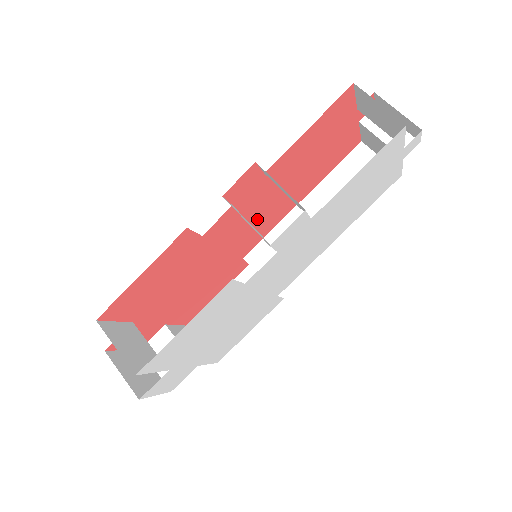
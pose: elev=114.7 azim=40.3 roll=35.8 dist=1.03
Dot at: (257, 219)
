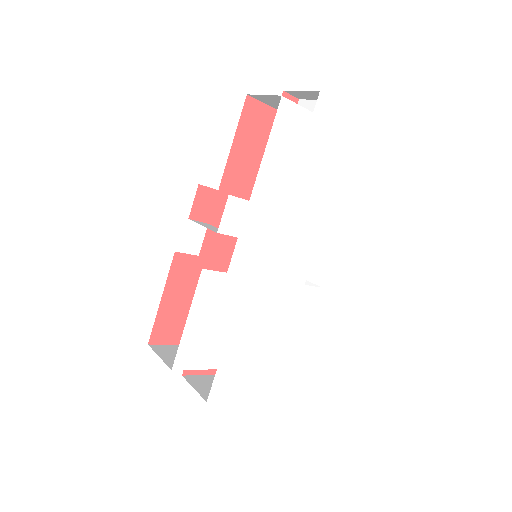
Dot at: occluded
